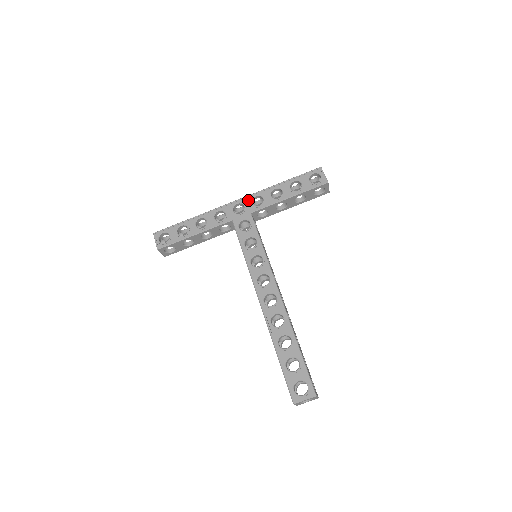
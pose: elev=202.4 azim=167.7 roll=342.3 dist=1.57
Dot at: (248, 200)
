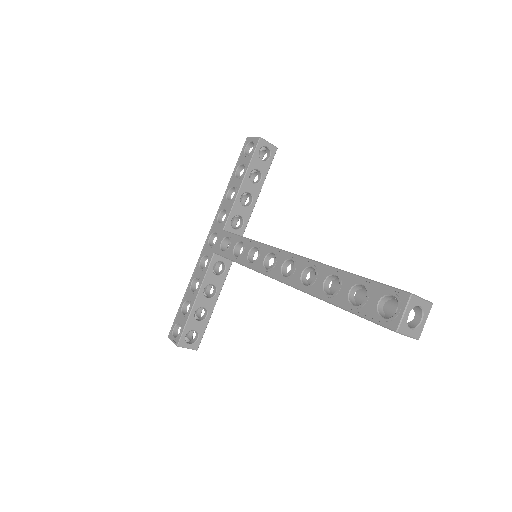
Dot at: (215, 225)
